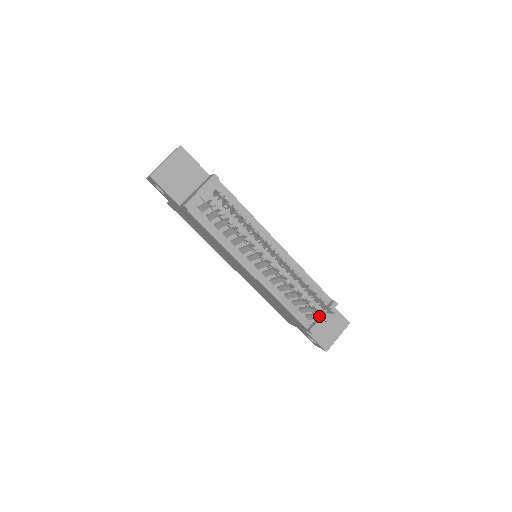
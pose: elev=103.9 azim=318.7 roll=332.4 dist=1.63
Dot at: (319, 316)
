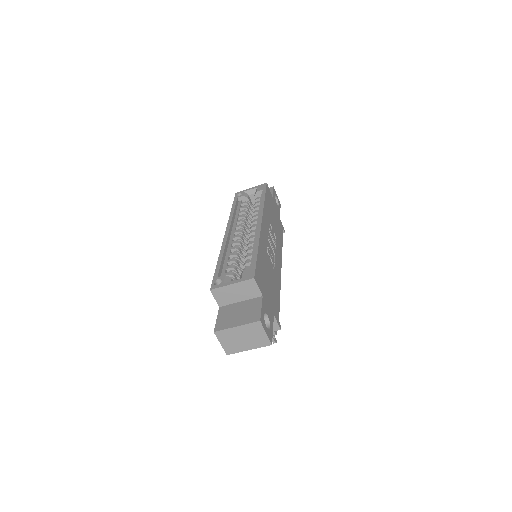
Dot at: occluded
